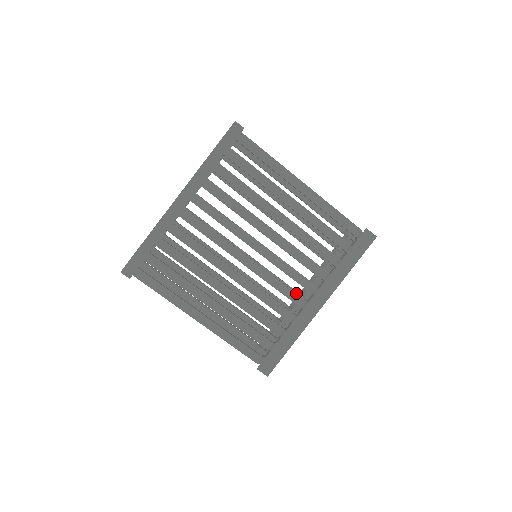
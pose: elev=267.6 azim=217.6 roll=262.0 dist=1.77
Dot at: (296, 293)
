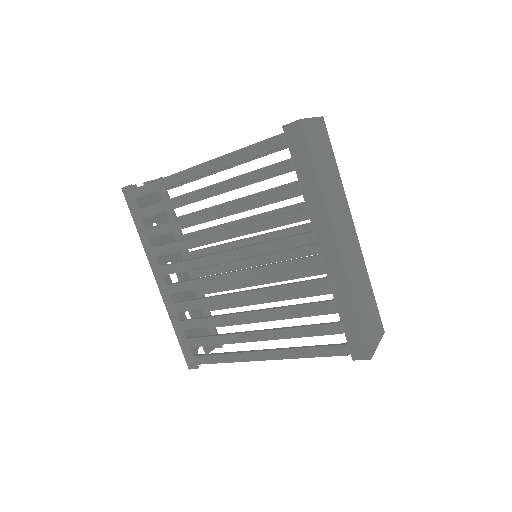
Dot at: (301, 259)
